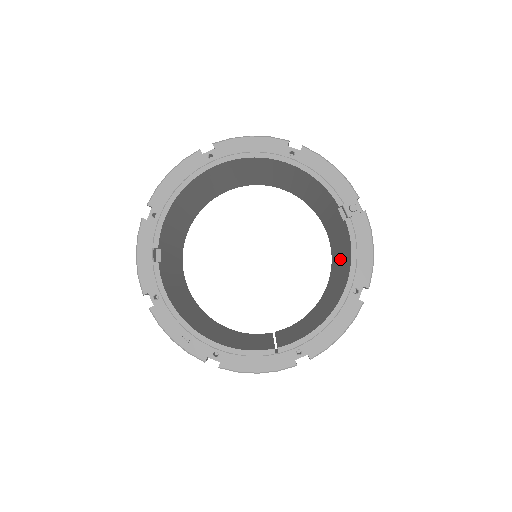
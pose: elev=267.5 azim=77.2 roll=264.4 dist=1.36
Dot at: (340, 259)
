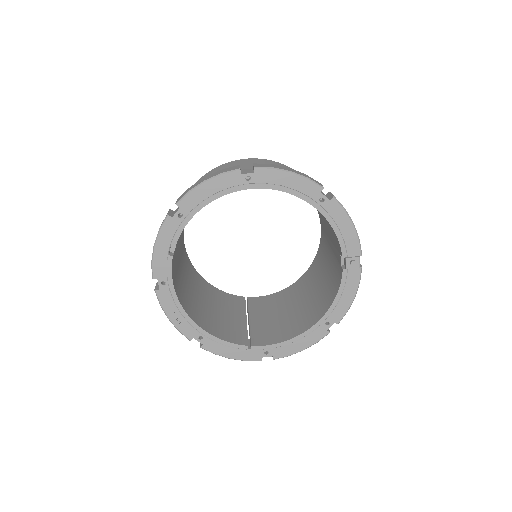
Dot at: (324, 276)
